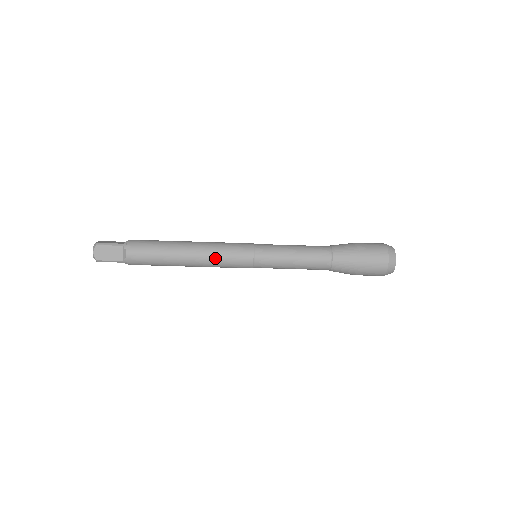
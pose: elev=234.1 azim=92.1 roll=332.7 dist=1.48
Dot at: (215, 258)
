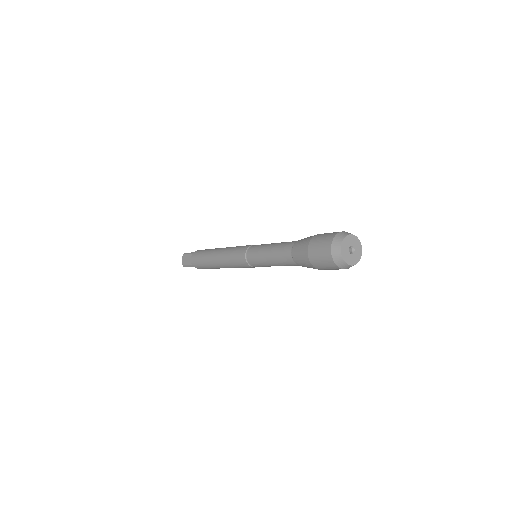
Dot at: occluded
